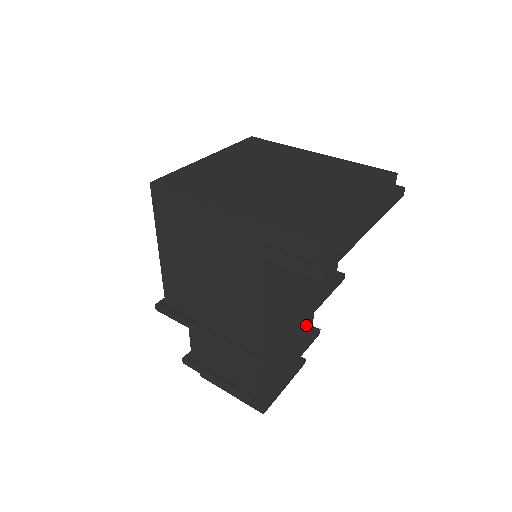
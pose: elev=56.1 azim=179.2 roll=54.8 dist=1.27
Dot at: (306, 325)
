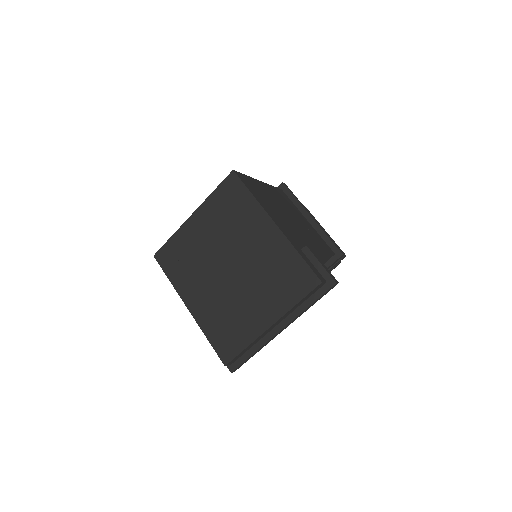
Dot at: occluded
